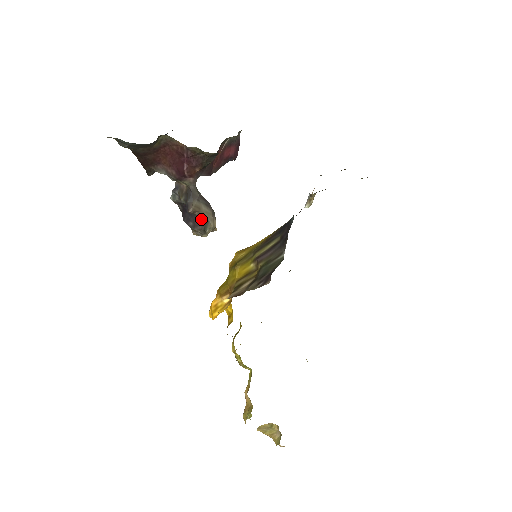
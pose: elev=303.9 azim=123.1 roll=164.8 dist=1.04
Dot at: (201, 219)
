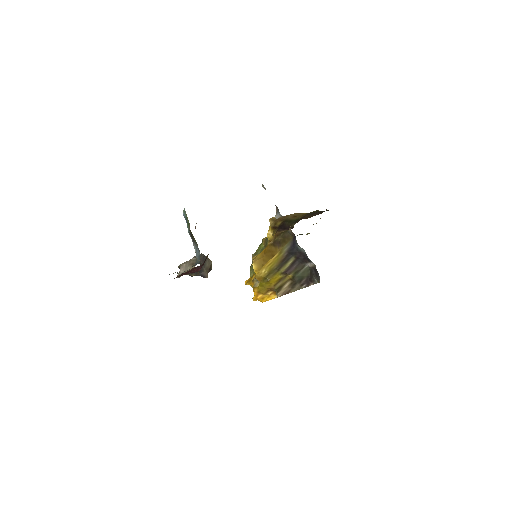
Dot at: (208, 270)
